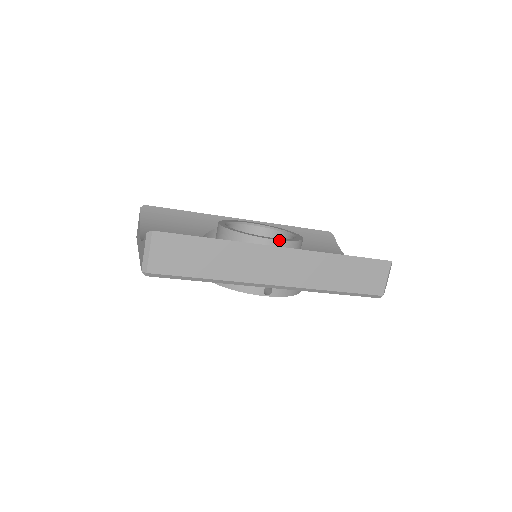
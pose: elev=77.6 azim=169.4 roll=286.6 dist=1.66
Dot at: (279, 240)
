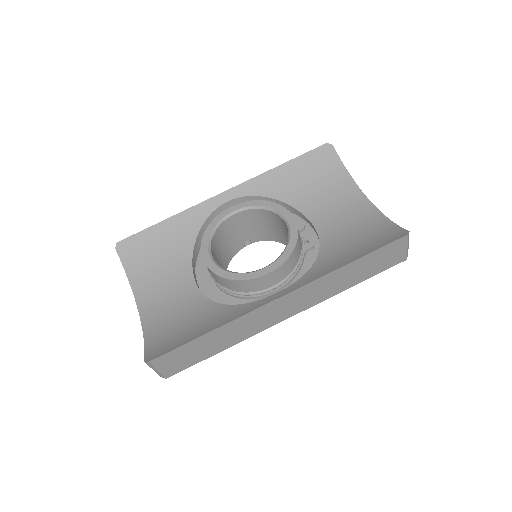
Dot at: (273, 271)
